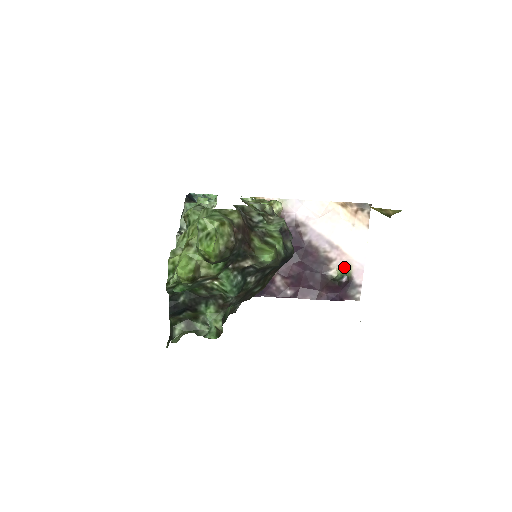
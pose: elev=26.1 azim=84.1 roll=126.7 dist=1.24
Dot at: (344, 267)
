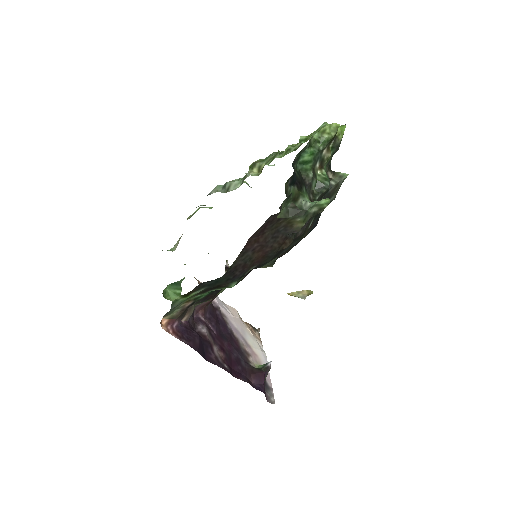
Dot at: occluded
